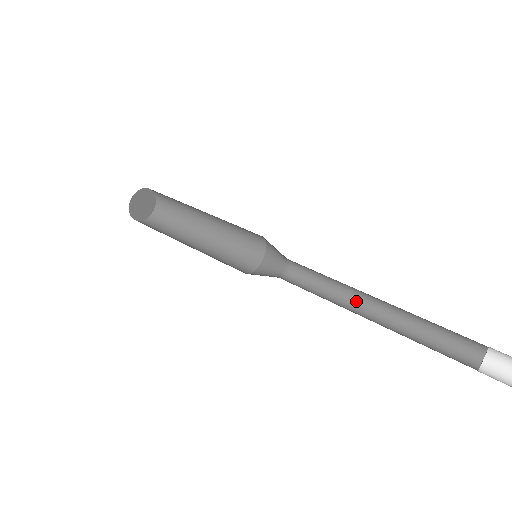
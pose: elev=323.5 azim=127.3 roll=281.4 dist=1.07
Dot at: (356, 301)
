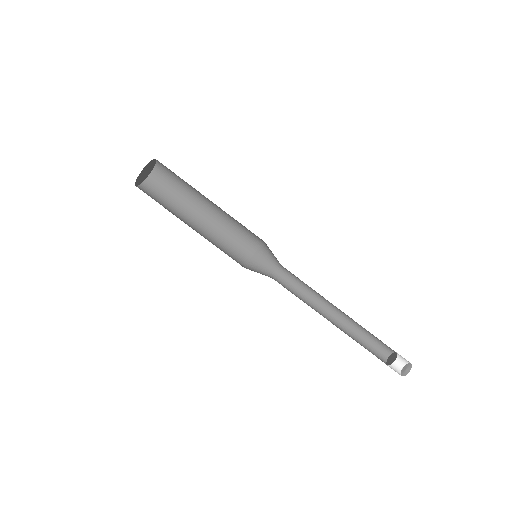
Dot at: (328, 301)
